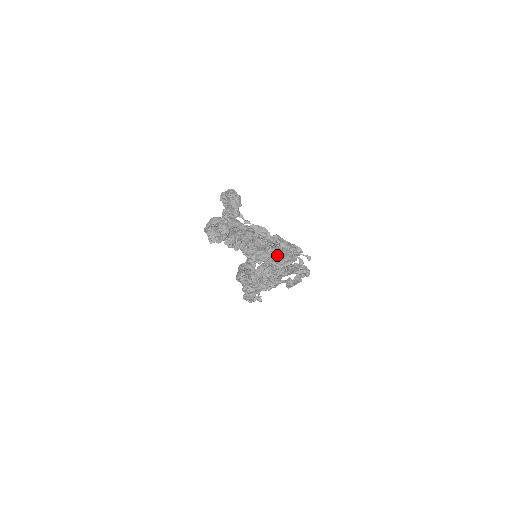
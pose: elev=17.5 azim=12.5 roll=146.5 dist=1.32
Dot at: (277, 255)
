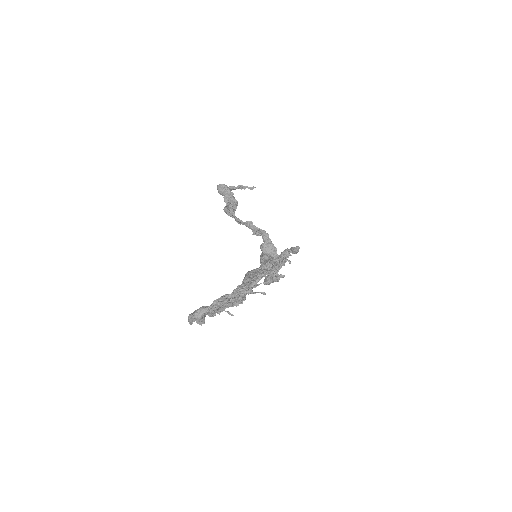
Dot at: occluded
